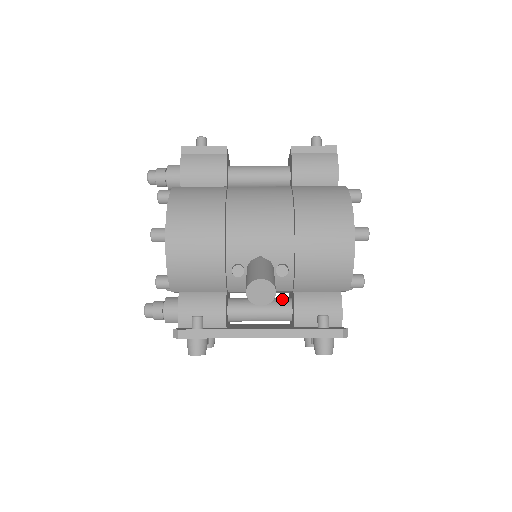
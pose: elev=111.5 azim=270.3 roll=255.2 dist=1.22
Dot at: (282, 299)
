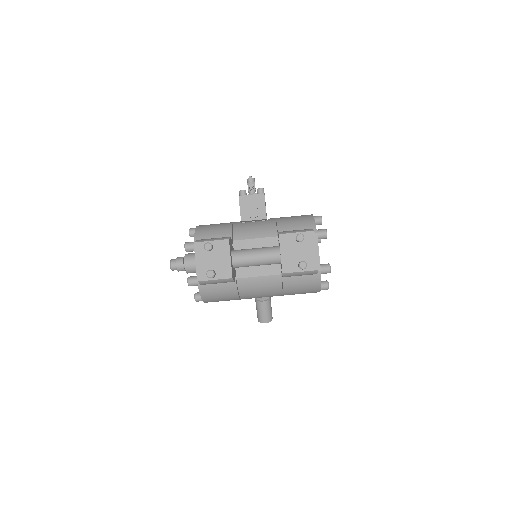
Dot at: occluded
